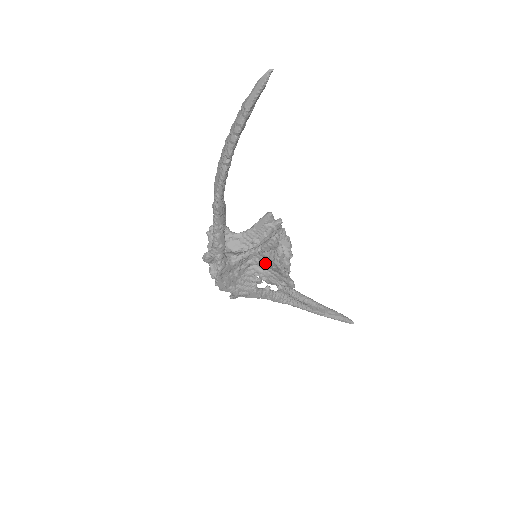
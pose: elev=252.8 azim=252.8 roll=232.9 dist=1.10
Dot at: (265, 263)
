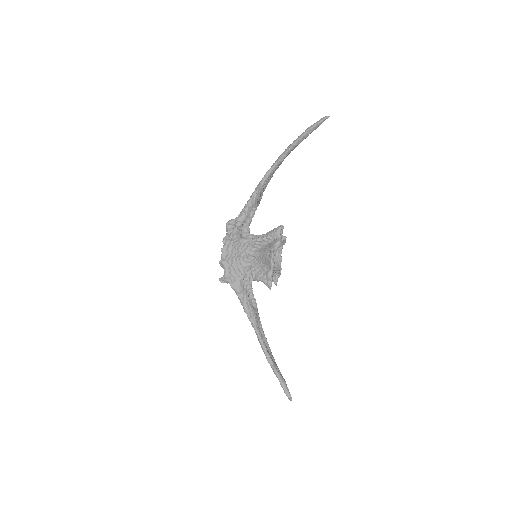
Dot at: (262, 253)
